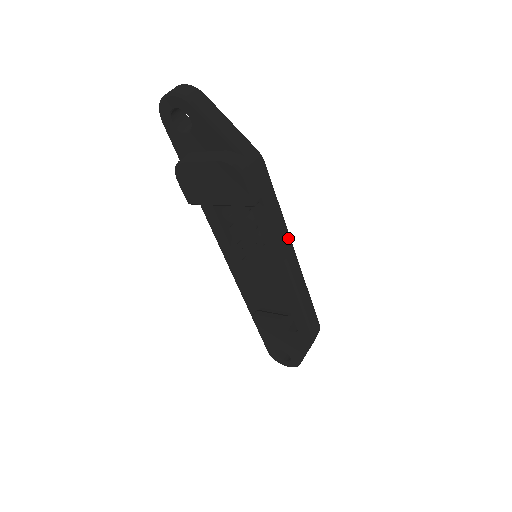
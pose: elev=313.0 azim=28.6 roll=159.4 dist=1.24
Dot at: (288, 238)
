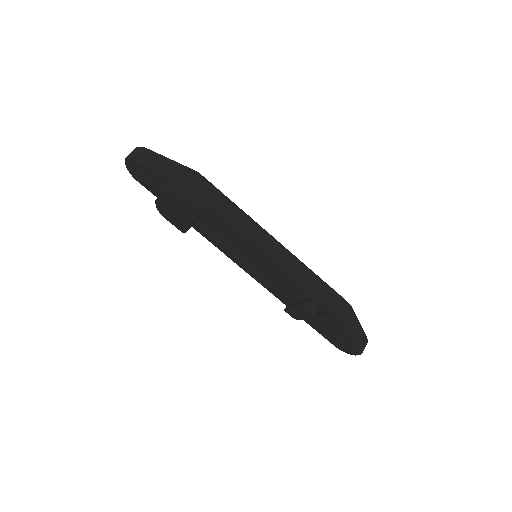
Dot at: (259, 230)
